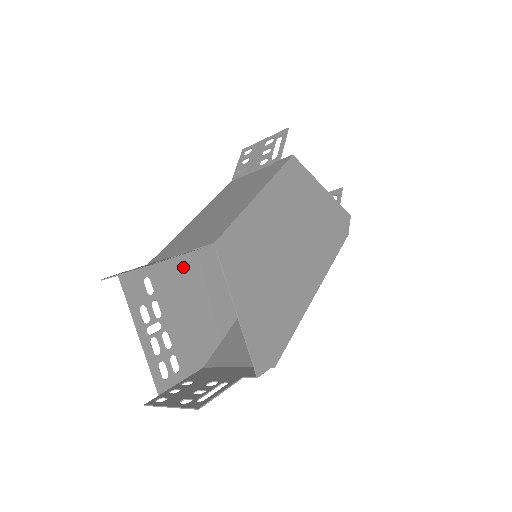
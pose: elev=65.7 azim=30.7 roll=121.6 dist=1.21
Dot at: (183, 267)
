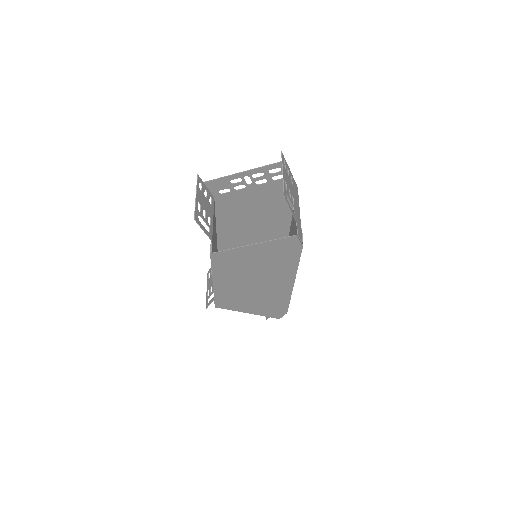
Dot at: occluded
